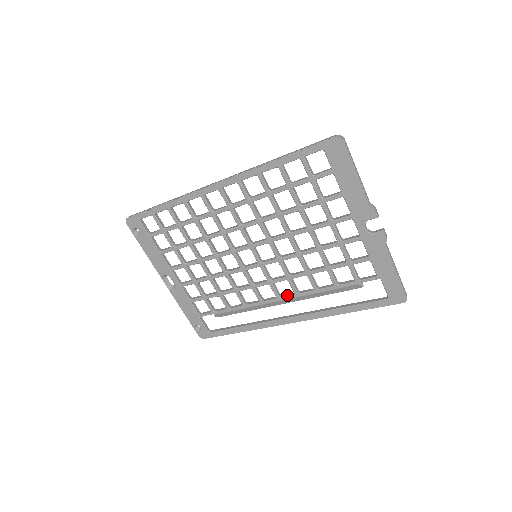
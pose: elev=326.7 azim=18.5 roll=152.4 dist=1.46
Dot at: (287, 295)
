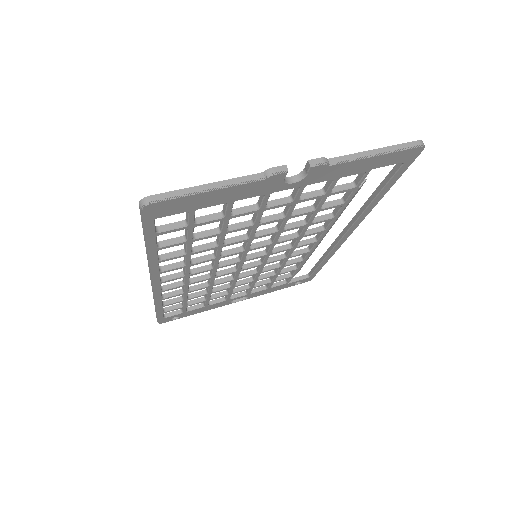
Dot at: (319, 236)
